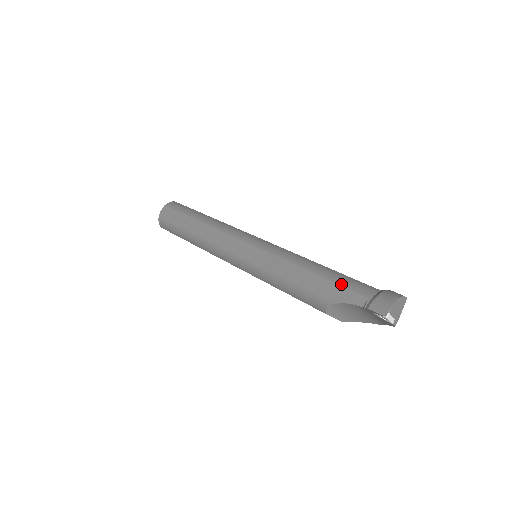
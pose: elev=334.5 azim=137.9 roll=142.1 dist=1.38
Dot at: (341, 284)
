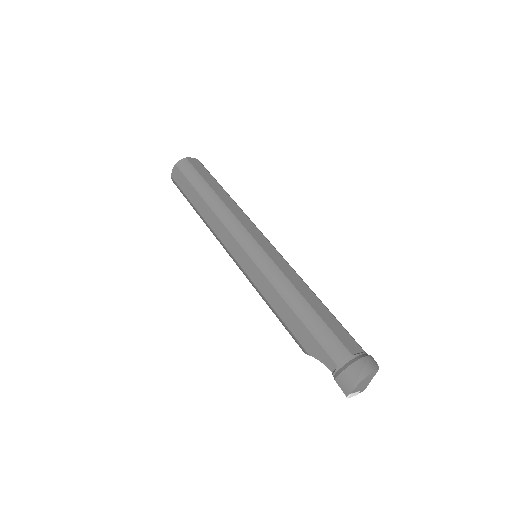
Dot at: (318, 339)
